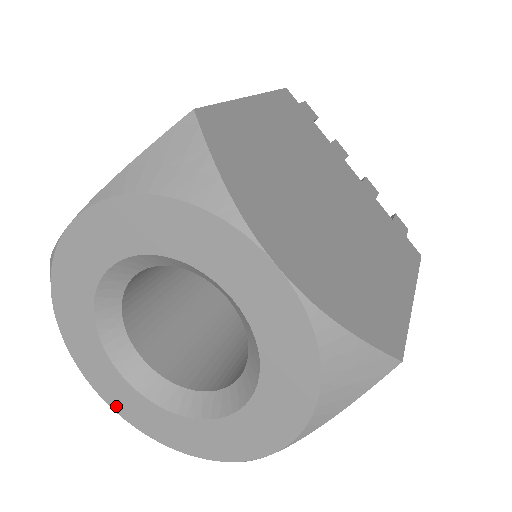
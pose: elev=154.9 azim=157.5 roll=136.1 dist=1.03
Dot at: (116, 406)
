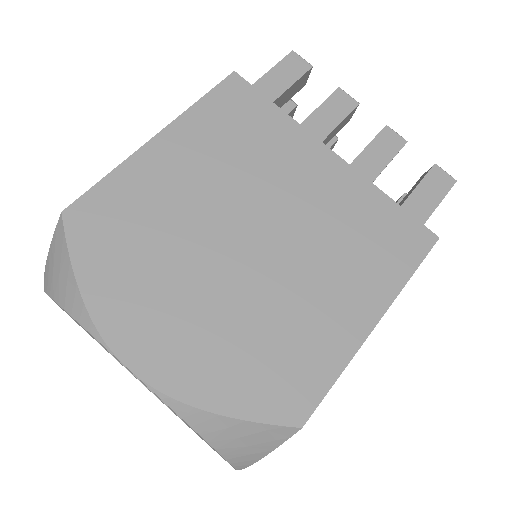
Dot at: occluded
